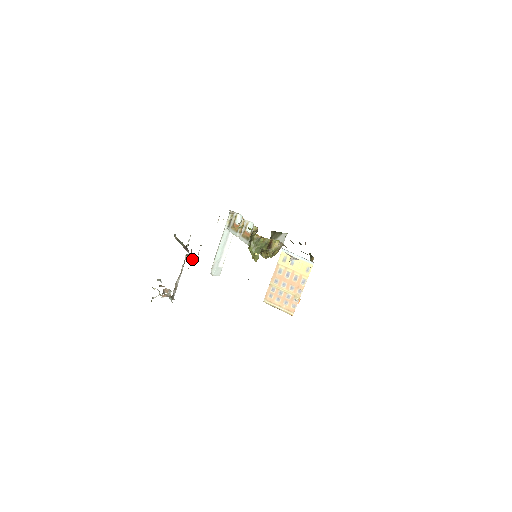
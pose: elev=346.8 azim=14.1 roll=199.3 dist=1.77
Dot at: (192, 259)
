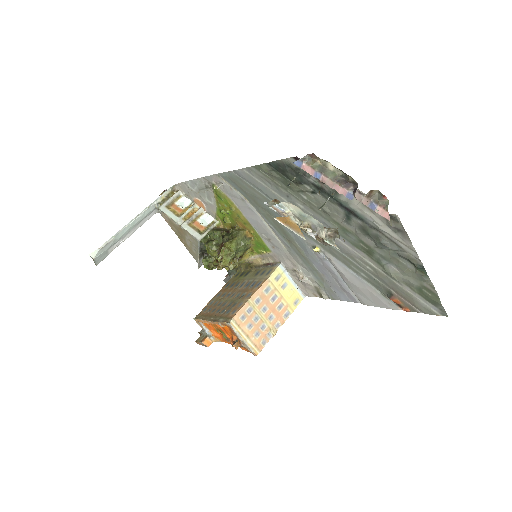
Dot at: (386, 201)
